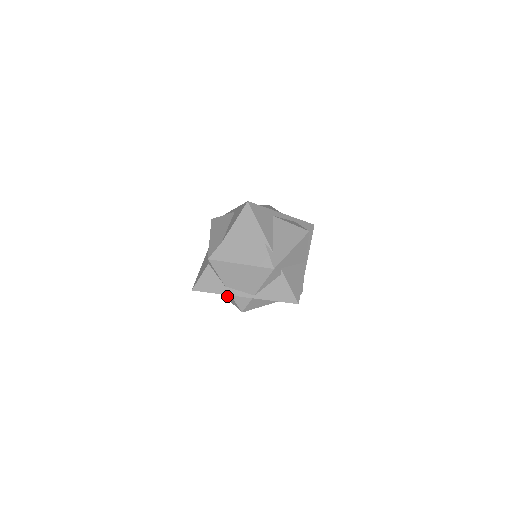
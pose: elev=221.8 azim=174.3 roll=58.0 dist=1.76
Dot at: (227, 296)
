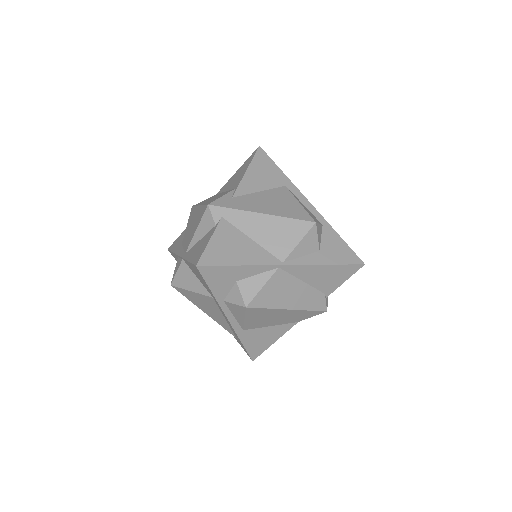
Dot at: occluded
